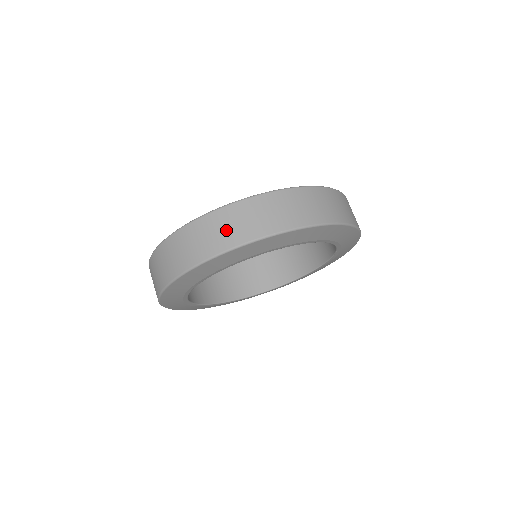
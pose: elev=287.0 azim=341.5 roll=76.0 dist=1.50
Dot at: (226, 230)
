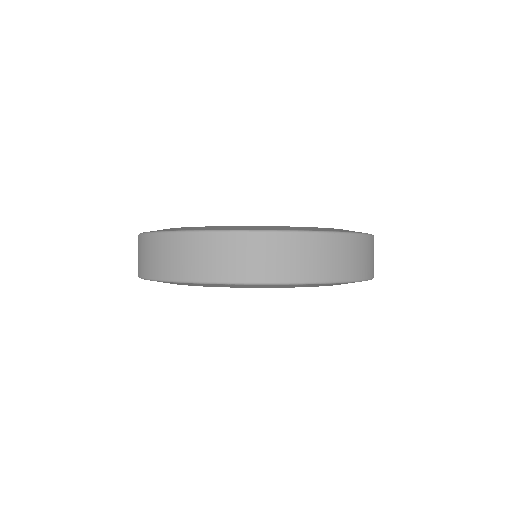
Dot at: (284, 260)
